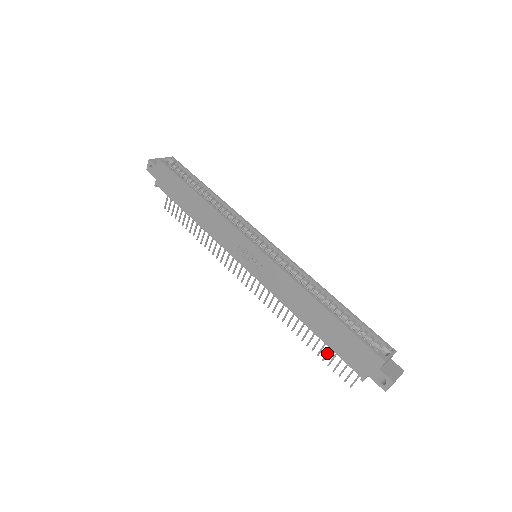
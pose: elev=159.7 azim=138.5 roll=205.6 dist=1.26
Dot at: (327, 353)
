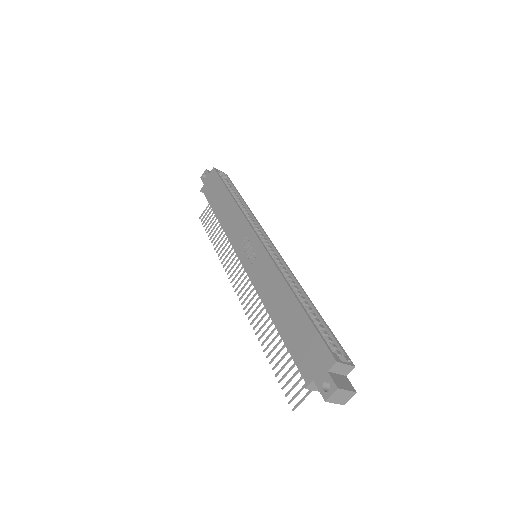
Dot at: (283, 366)
